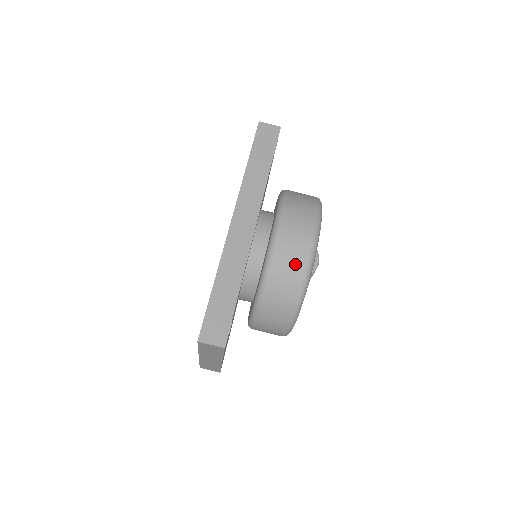
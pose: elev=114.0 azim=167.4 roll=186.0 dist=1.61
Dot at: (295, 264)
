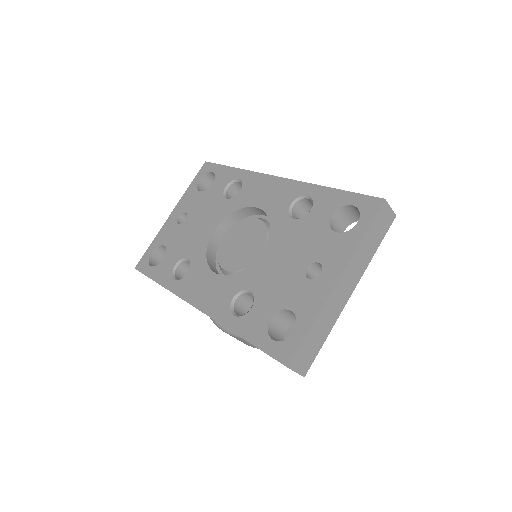
Dot at: occluded
